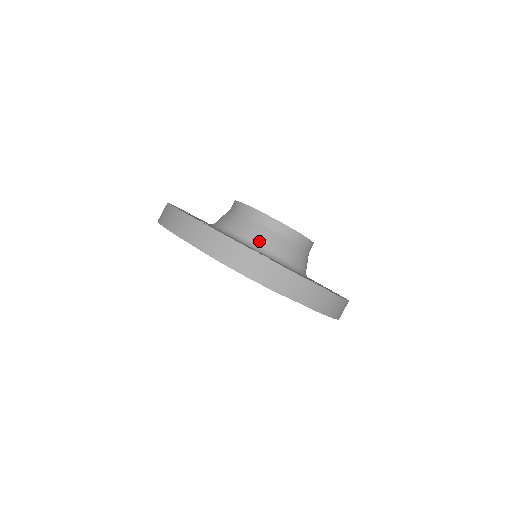
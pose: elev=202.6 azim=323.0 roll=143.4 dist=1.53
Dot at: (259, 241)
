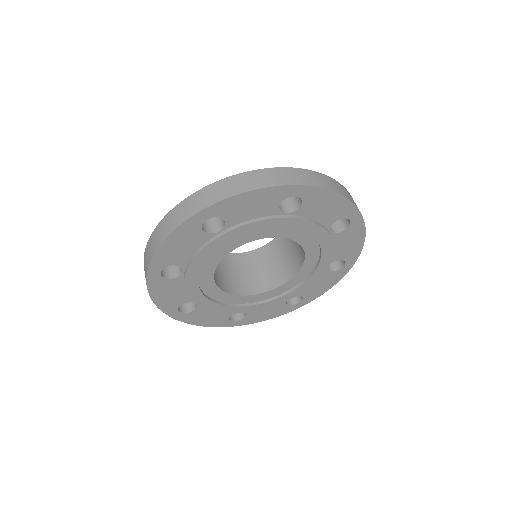
Dot at: occluded
